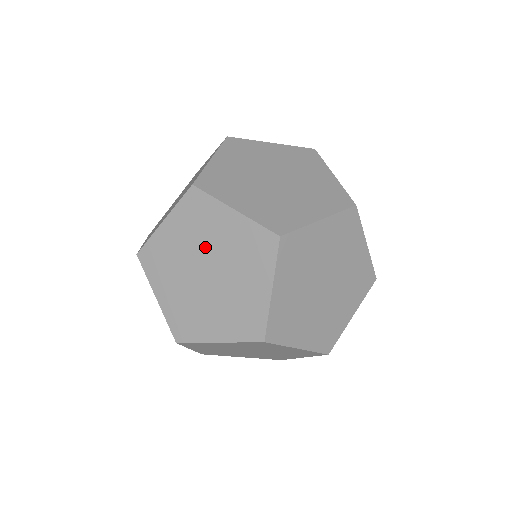
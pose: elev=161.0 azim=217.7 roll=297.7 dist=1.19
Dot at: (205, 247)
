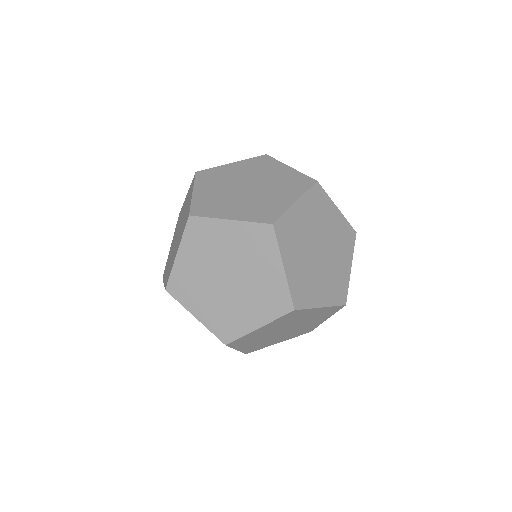
Dot at: (218, 259)
